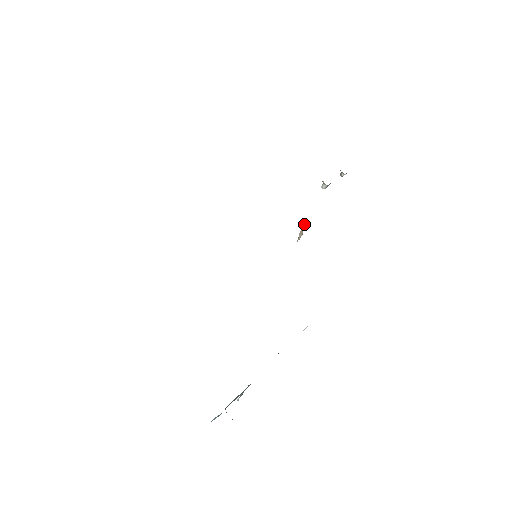
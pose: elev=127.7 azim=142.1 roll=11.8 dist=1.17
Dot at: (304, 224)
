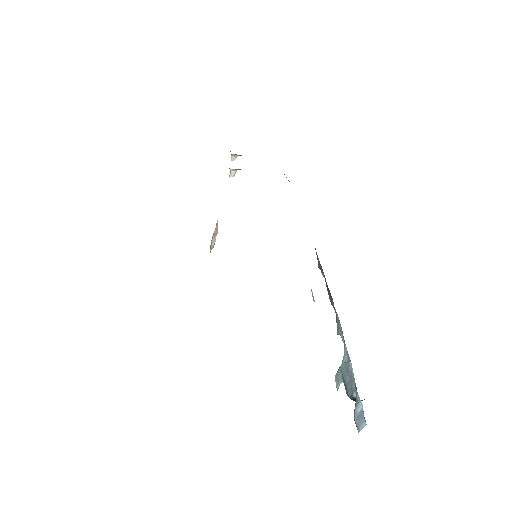
Dot at: (216, 228)
